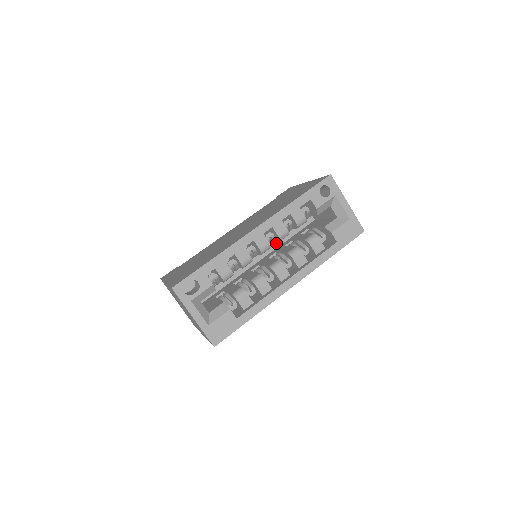
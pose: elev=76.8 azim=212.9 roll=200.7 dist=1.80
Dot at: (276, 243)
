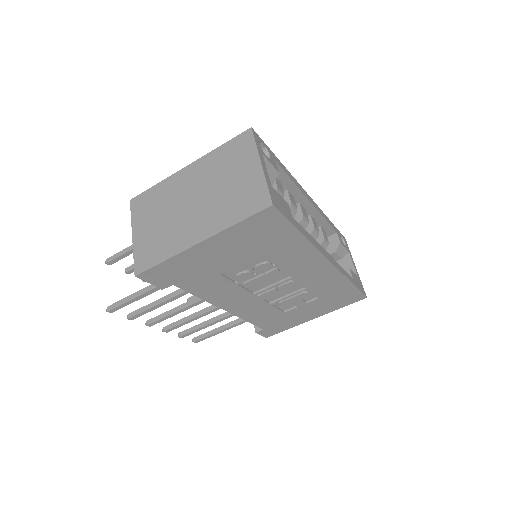
Dot at: occluded
